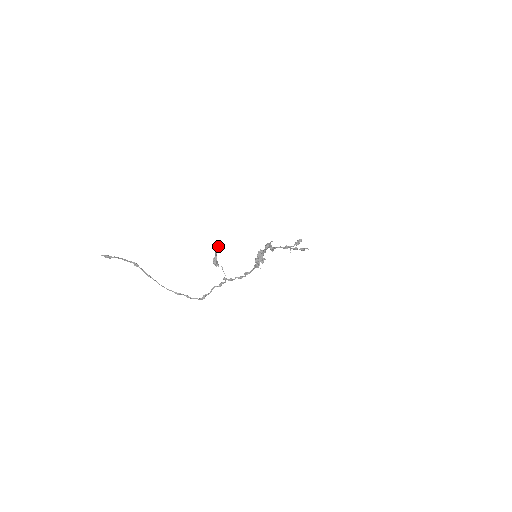
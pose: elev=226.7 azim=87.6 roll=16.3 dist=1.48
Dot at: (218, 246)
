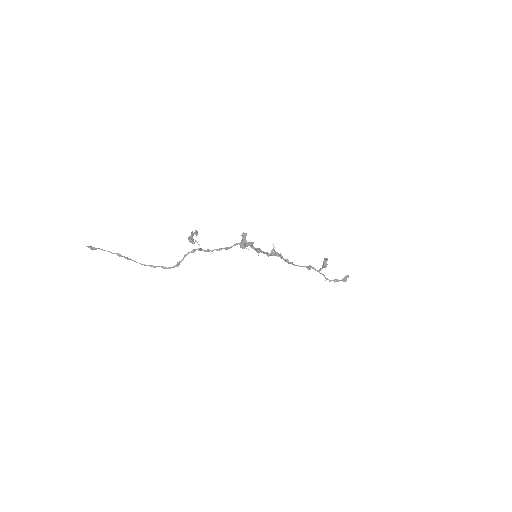
Dot at: (196, 232)
